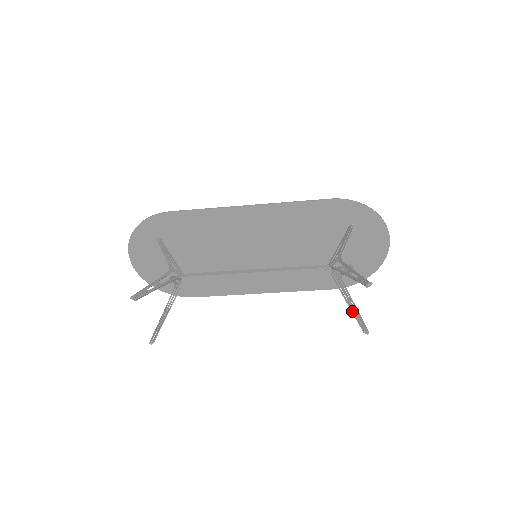
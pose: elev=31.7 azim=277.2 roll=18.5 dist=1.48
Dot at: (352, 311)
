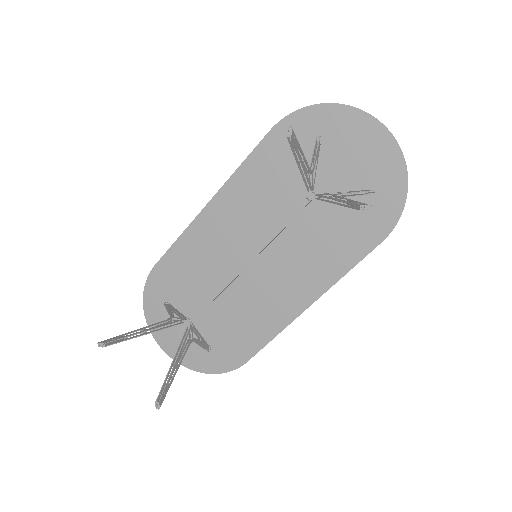
Dot at: (344, 205)
